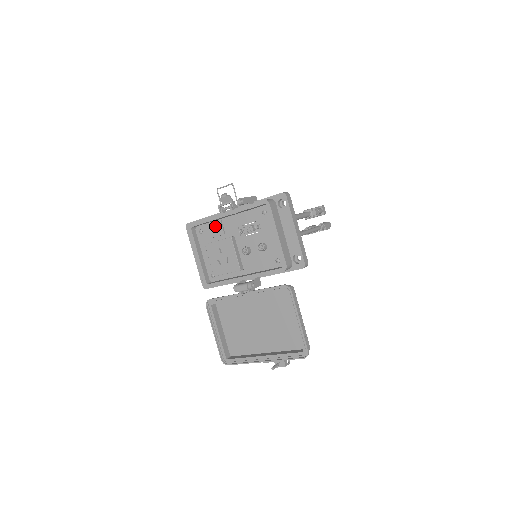
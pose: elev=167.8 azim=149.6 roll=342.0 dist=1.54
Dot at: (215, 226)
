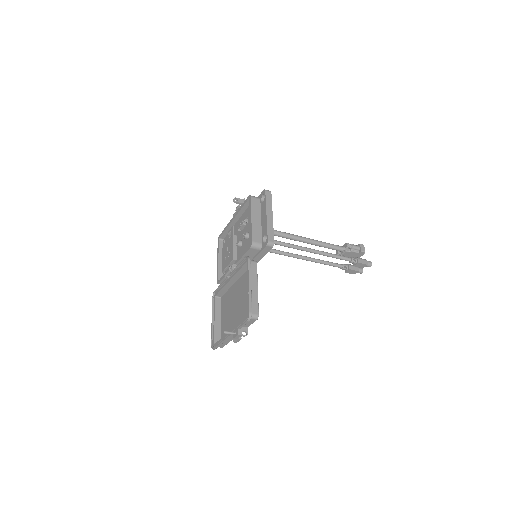
Dot at: (229, 232)
